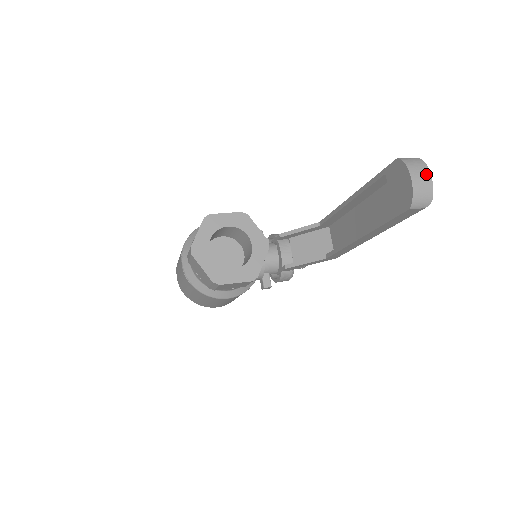
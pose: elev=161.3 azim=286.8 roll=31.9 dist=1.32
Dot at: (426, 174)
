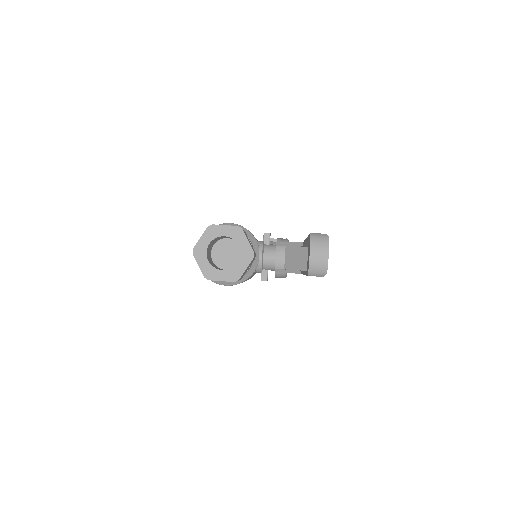
Dot at: (324, 252)
